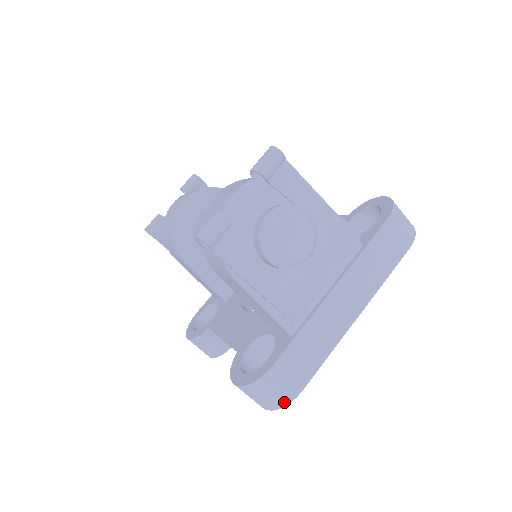
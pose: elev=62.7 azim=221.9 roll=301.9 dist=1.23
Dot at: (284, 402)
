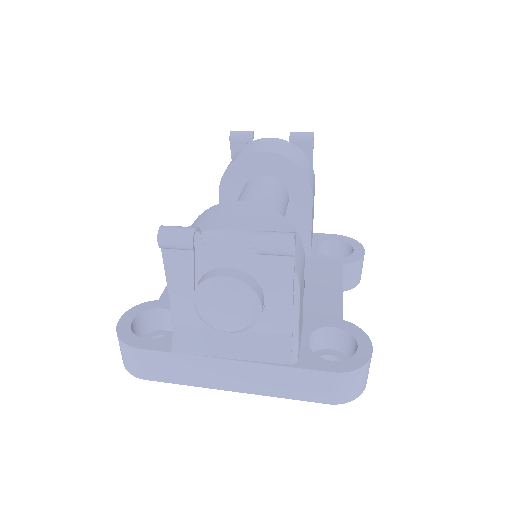
Dot at: (129, 370)
